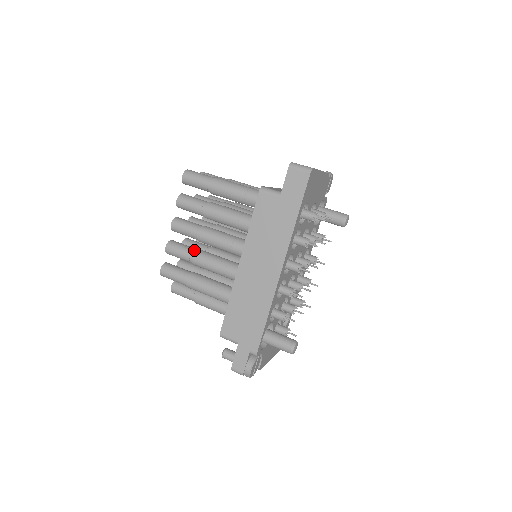
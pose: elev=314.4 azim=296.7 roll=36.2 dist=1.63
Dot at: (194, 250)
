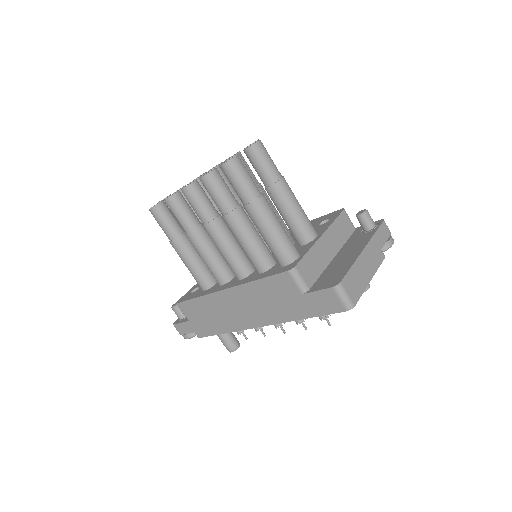
Dot at: (194, 226)
